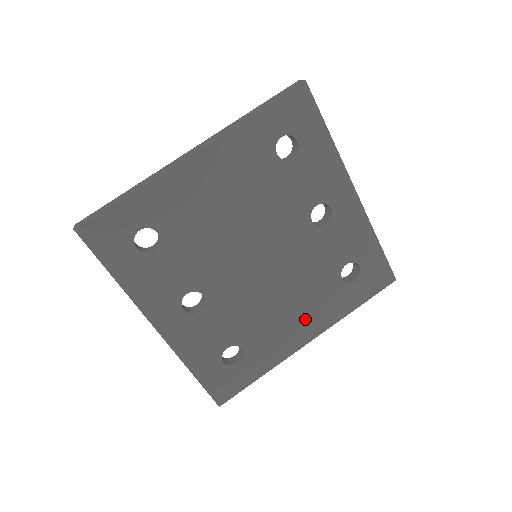
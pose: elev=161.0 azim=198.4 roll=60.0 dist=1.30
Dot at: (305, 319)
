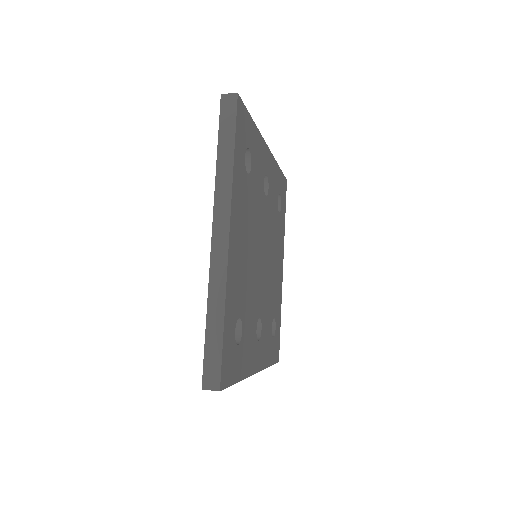
Dot at: (279, 259)
